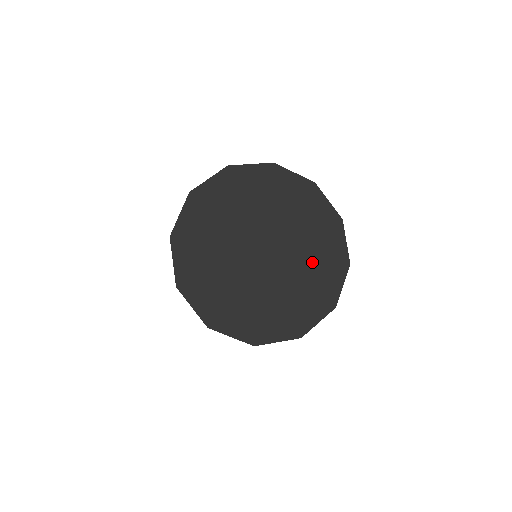
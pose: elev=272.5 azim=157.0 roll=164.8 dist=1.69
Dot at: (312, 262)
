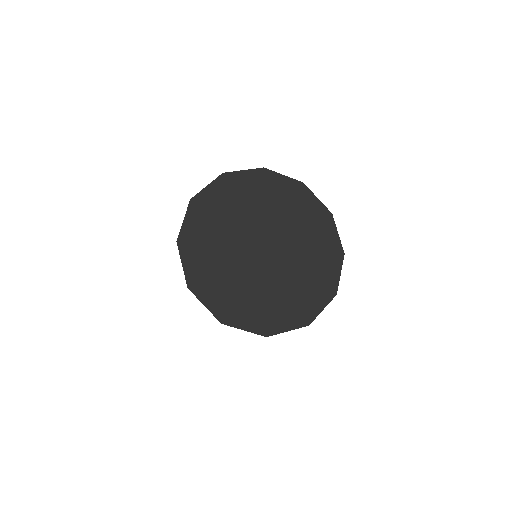
Dot at: (305, 231)
